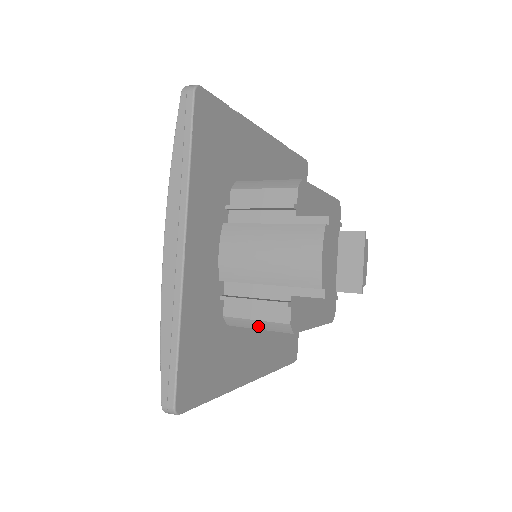
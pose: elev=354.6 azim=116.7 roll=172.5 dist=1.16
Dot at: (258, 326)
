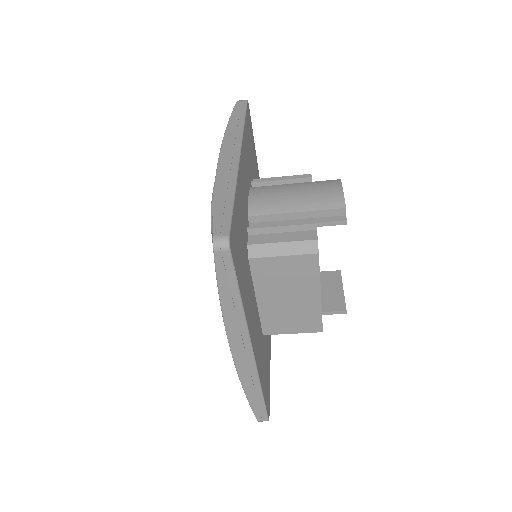
Dot at: (283, 251)
